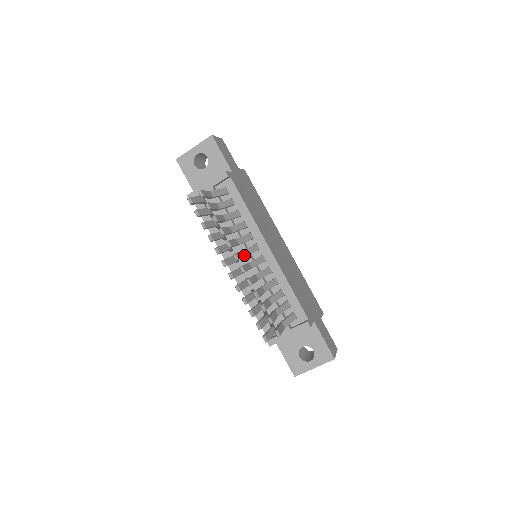
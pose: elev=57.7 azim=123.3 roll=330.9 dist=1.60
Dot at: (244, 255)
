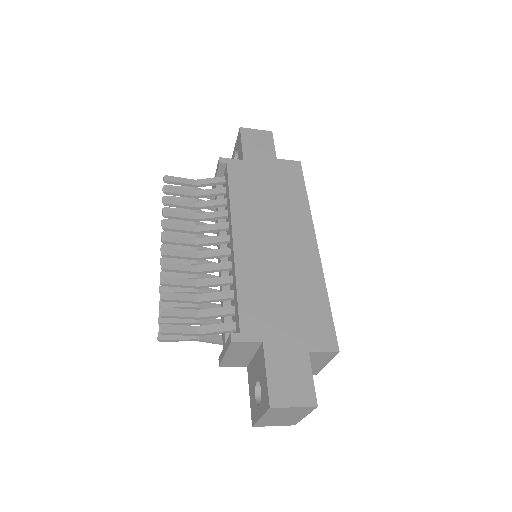
Dot at: (195, 243)
